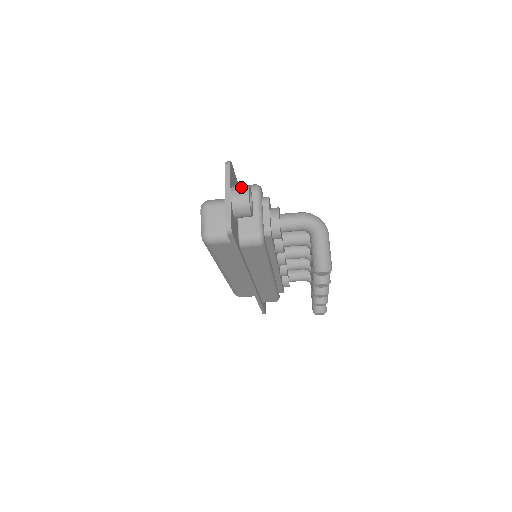
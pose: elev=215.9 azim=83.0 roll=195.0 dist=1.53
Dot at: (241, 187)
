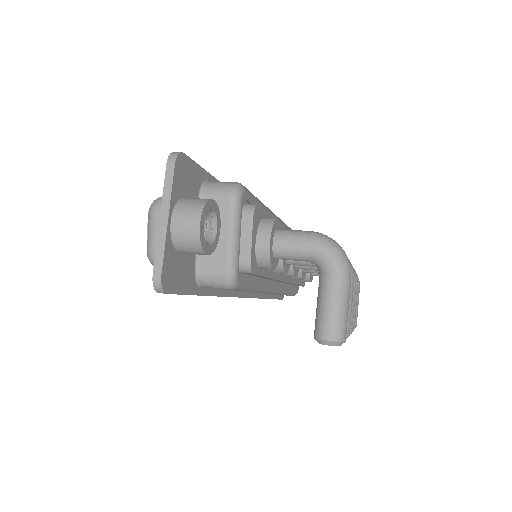
Dot at: (190, 207)
